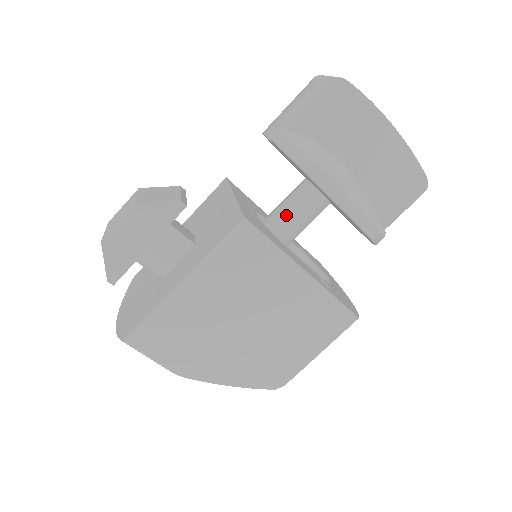
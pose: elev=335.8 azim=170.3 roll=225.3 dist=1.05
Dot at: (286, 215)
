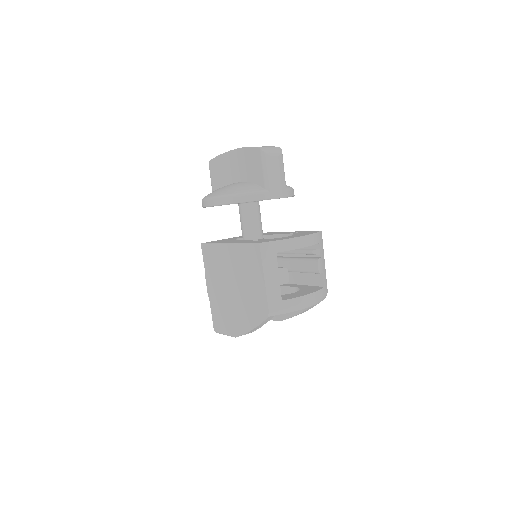
Dot at: (241, 227)
